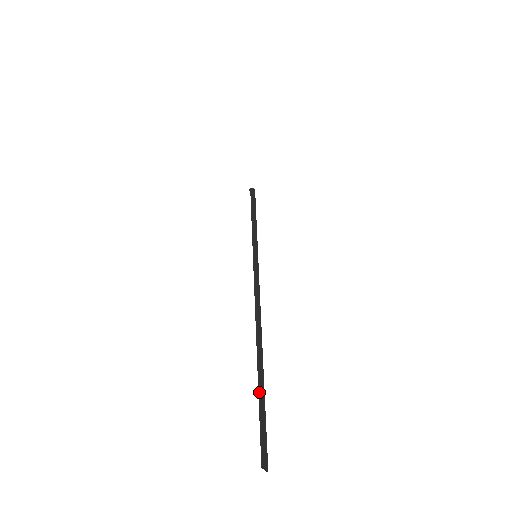
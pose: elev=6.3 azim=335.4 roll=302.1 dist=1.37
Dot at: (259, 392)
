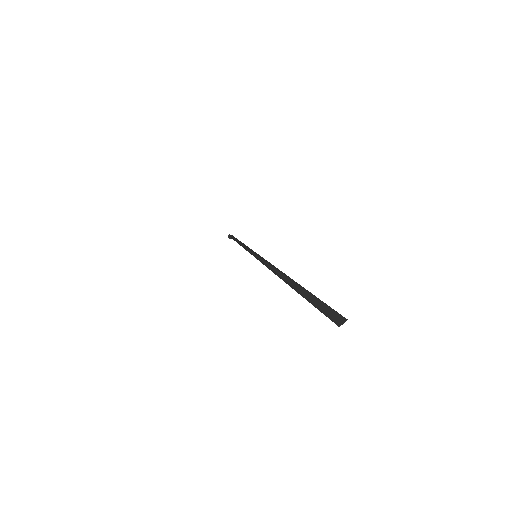
Dot at: (308, 300)
